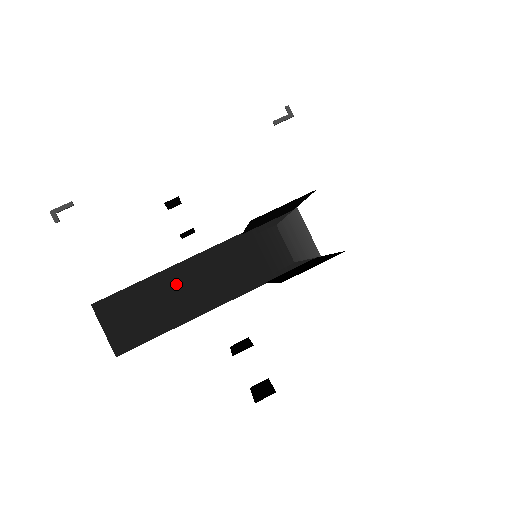
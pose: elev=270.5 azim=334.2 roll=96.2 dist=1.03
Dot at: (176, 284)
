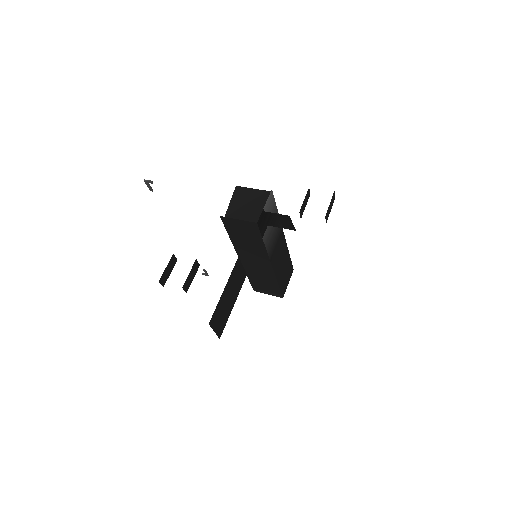
Dot at: (237, 227)
